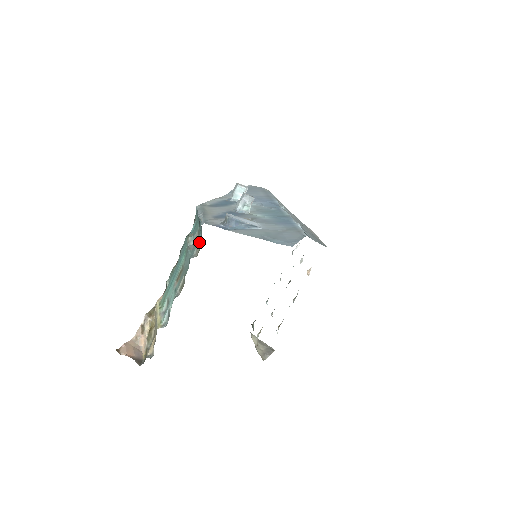
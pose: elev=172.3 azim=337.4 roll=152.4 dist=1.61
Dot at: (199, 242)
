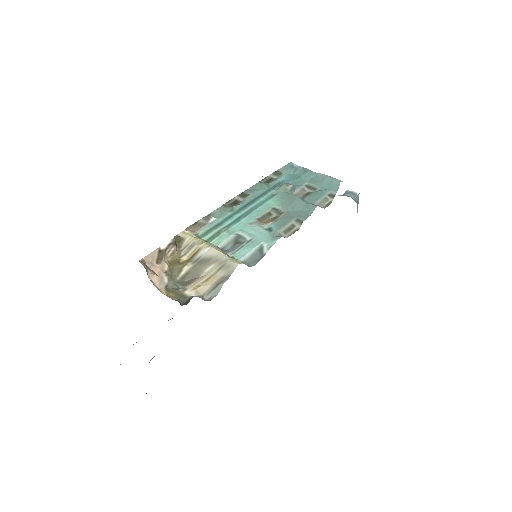
Dot at: (326, 196)
